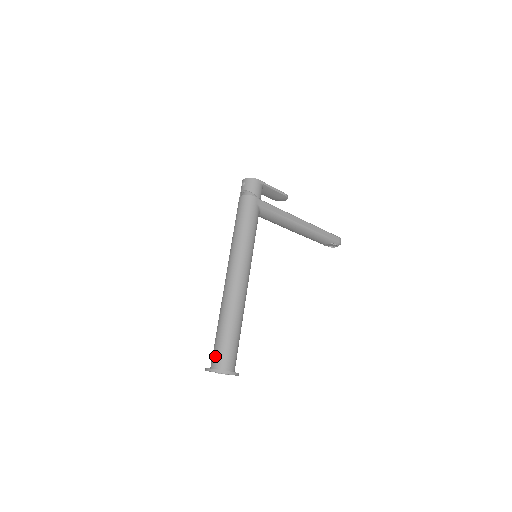
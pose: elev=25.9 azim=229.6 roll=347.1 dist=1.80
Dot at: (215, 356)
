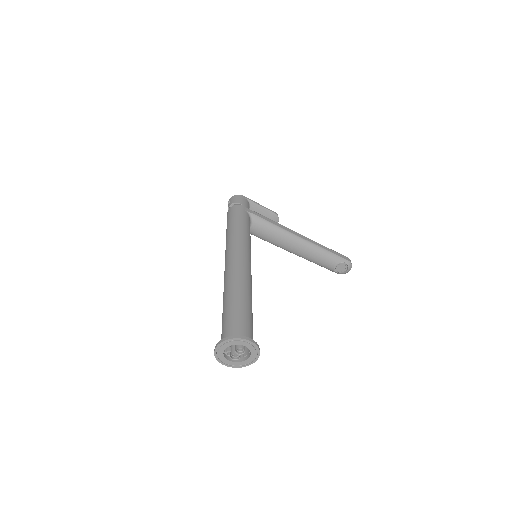
Dot at: (224, 331)
